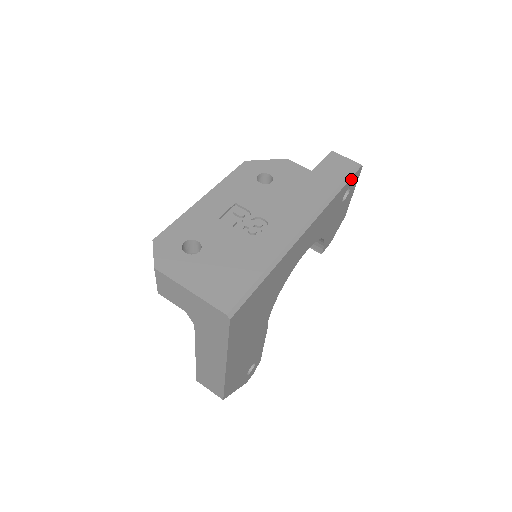
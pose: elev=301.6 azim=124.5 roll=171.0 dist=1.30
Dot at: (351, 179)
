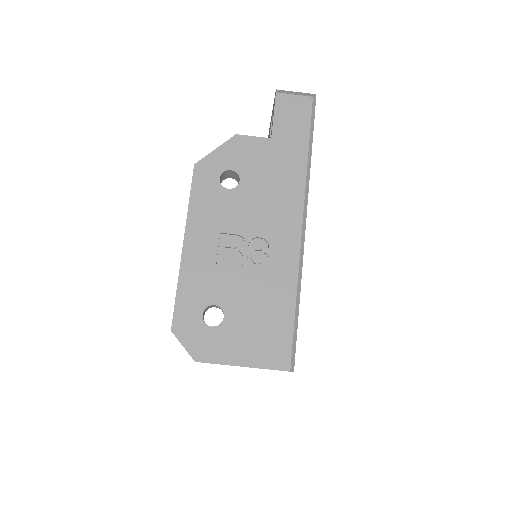
Dot at: (313, 122)
